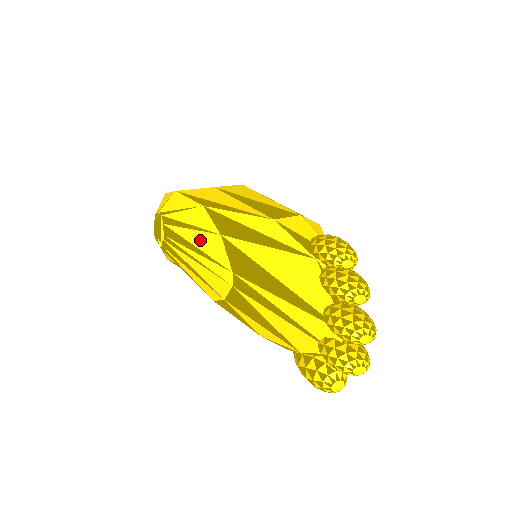
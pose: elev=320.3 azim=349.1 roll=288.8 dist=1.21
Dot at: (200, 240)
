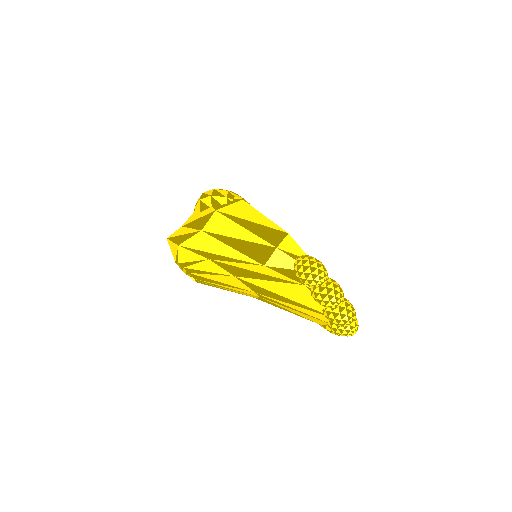
Dot at: (222, 280)
